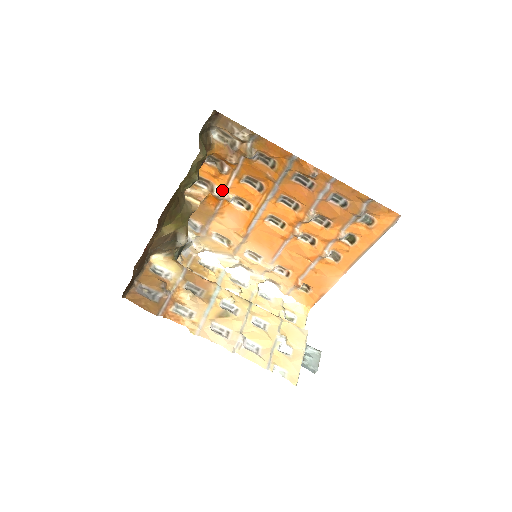
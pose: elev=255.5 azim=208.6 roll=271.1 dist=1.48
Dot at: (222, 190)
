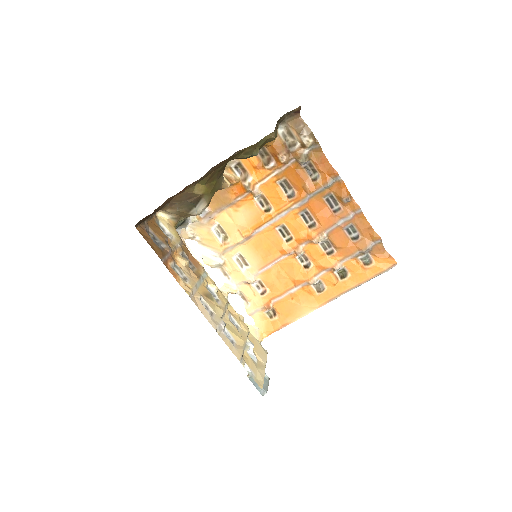
Dot at: (254, 183)
